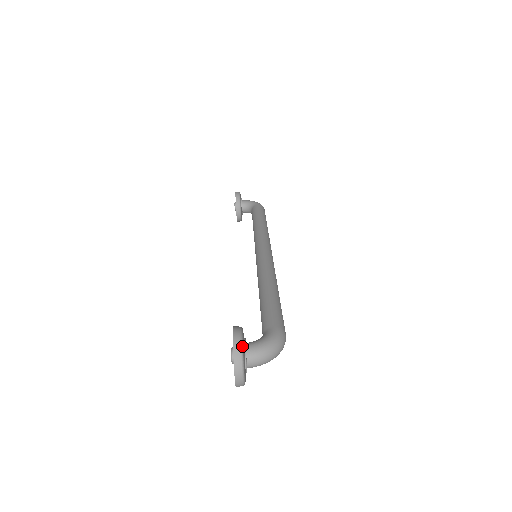
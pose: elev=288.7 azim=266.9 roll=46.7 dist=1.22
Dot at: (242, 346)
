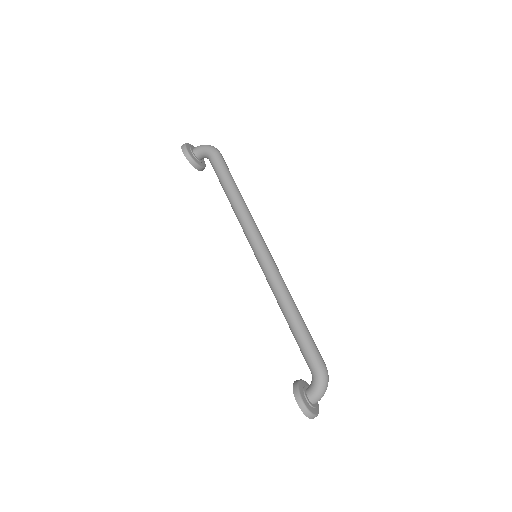
Dot at: (308, 410)
